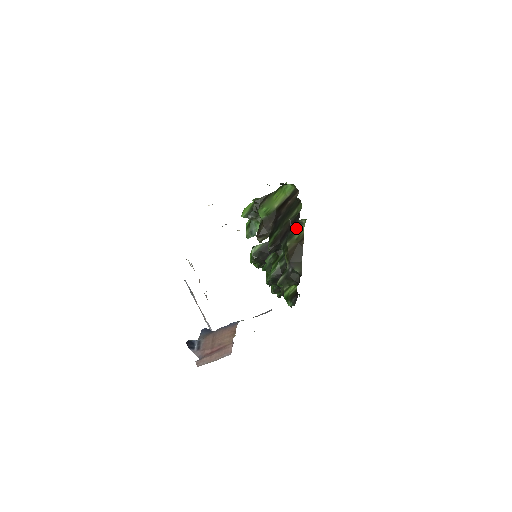
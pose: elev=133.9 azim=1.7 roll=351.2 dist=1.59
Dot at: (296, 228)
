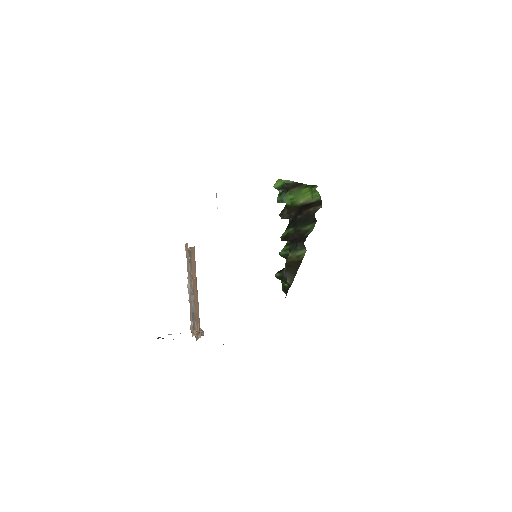
Dot at: (300, 247)
